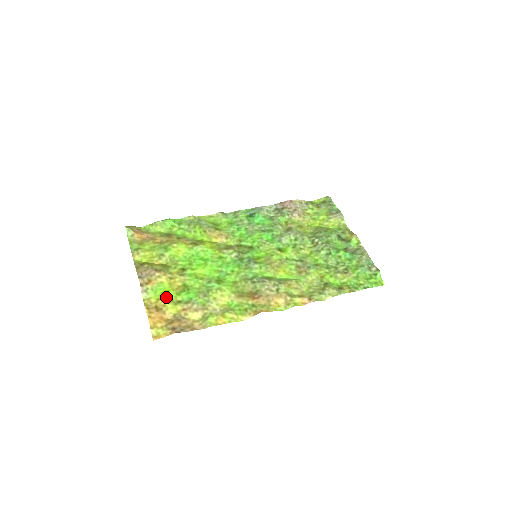
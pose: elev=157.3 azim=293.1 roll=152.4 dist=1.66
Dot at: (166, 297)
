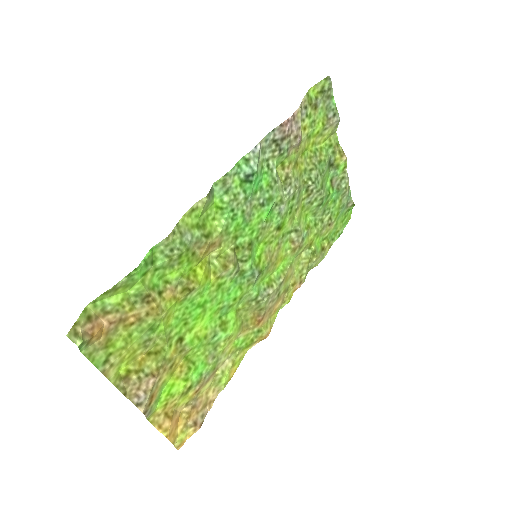
Dot at: (175, 396)
